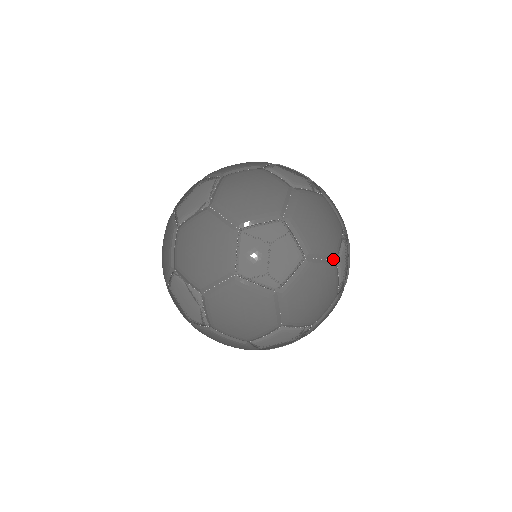
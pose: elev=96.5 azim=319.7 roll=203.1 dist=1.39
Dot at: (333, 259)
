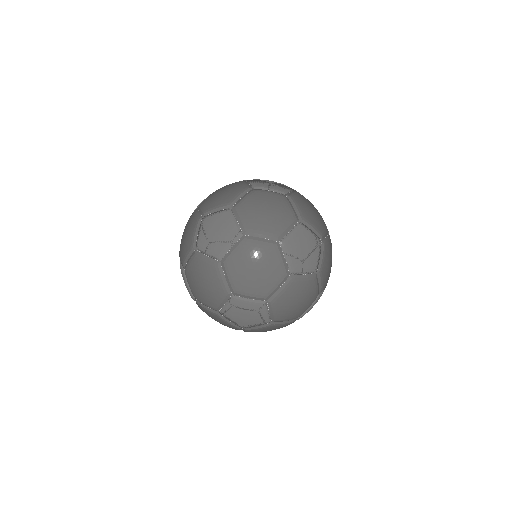
Dot at: (327, 233)
